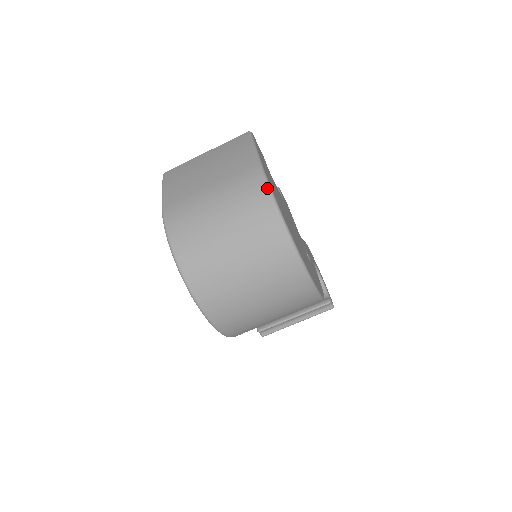
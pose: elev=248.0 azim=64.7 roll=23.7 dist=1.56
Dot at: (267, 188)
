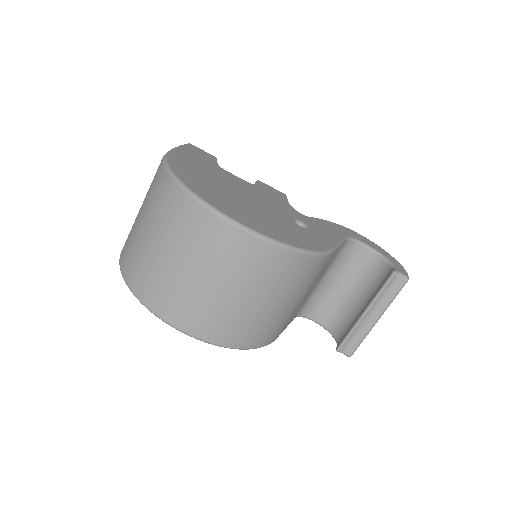
Dot at: (163, 165)
